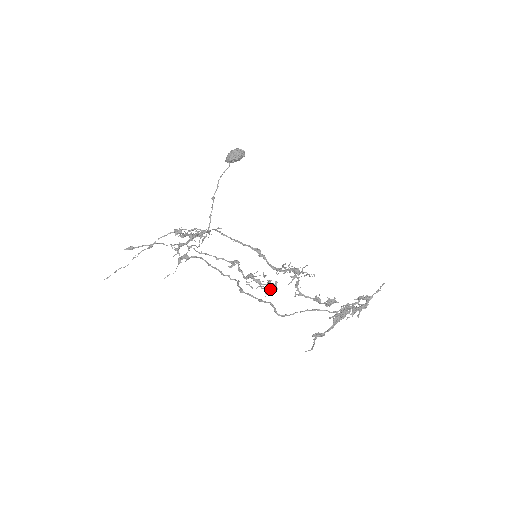
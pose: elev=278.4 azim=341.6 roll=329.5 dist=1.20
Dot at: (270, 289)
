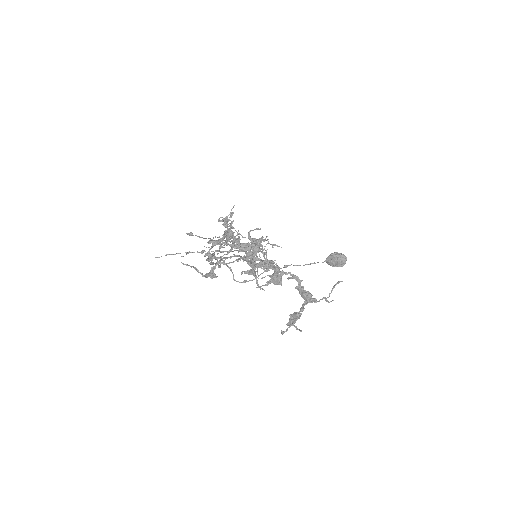
Dot at: (227, 242)
